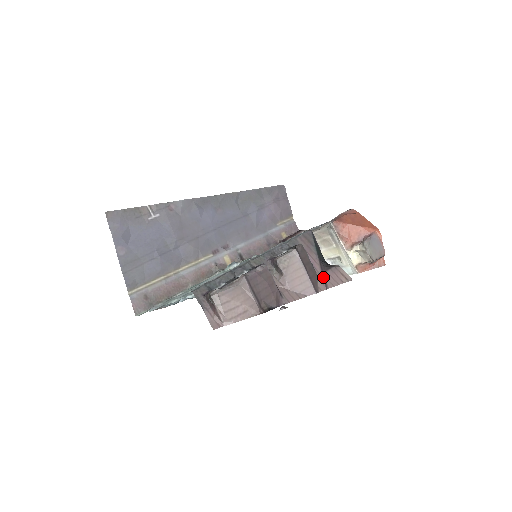
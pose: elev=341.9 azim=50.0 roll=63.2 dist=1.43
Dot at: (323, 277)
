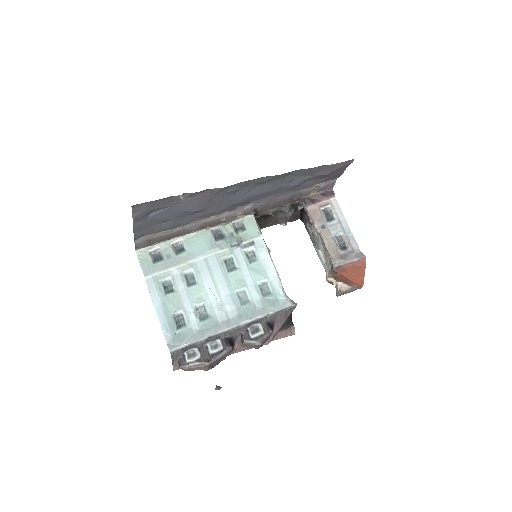
Dot at: (274, 336)
